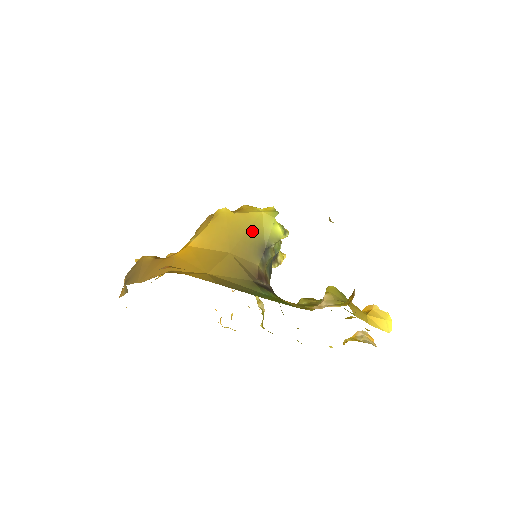
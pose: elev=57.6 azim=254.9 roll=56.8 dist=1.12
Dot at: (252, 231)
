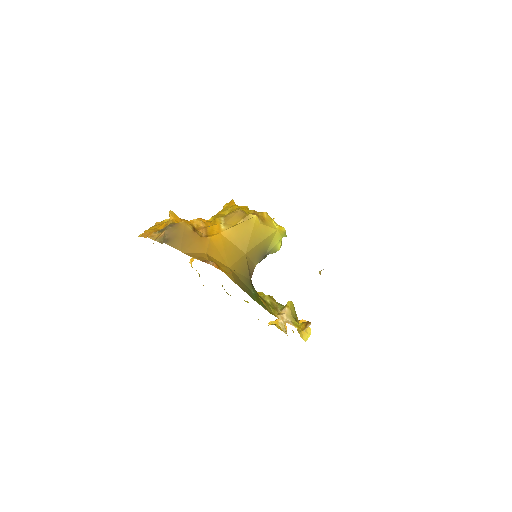
Dot at: (265, 242)
